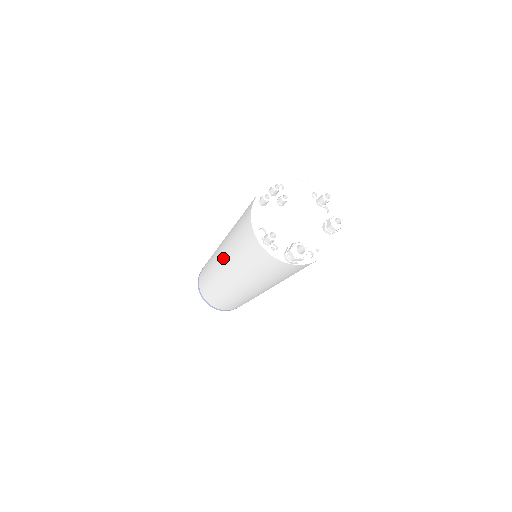
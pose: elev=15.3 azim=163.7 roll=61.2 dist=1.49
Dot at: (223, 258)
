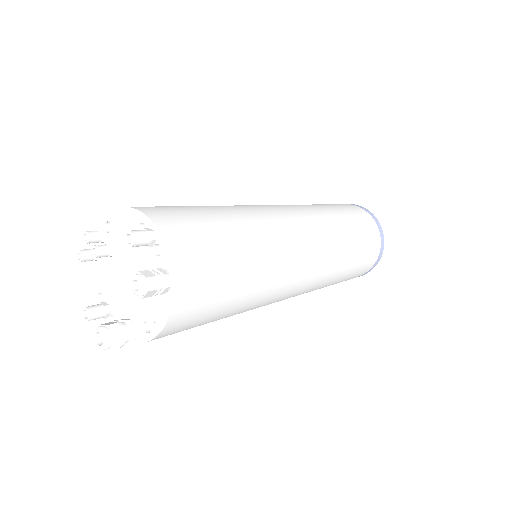
Dot at: occluded
